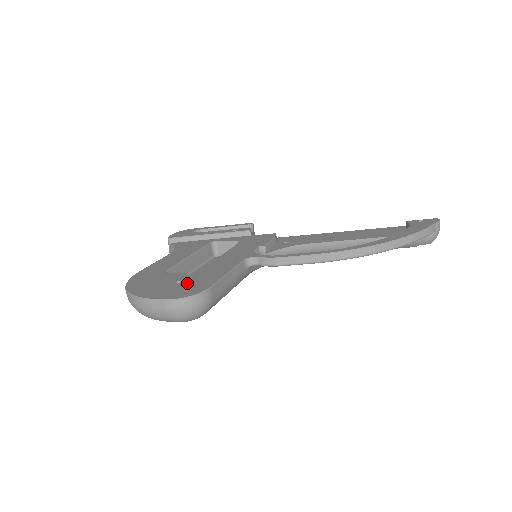
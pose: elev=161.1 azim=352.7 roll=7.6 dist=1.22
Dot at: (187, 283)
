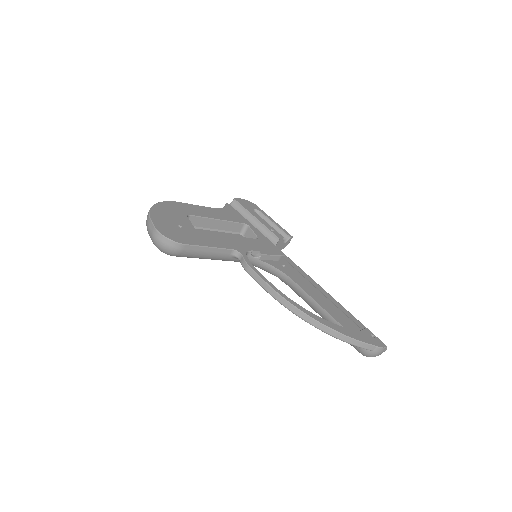
Dot at: (182, 231)
